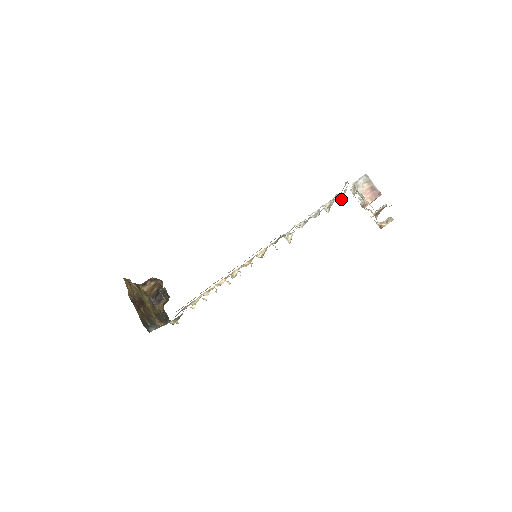
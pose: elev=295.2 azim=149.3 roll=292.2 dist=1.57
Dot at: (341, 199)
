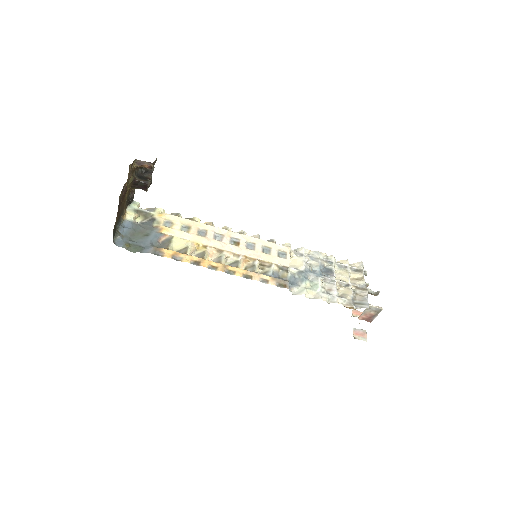
Dot at: (351, 274)
